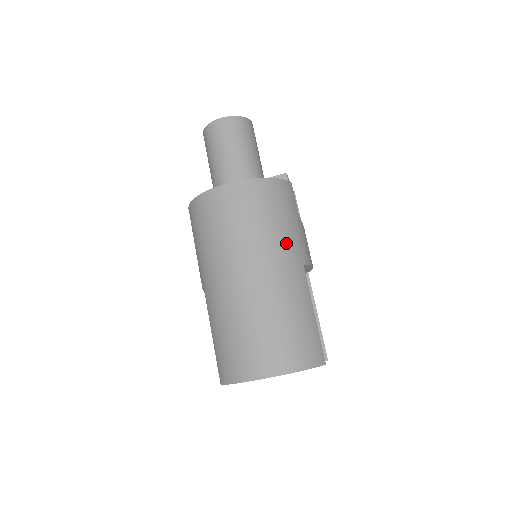
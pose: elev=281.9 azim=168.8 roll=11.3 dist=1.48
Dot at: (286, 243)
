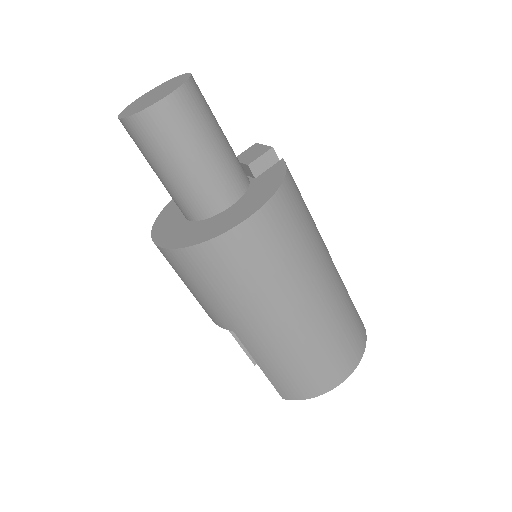
Dot at: (319, 248)
